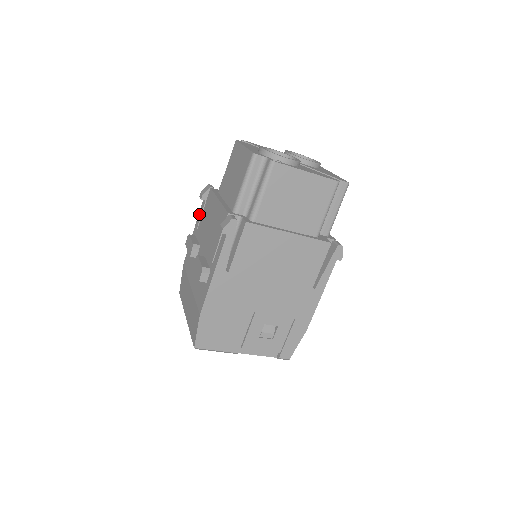
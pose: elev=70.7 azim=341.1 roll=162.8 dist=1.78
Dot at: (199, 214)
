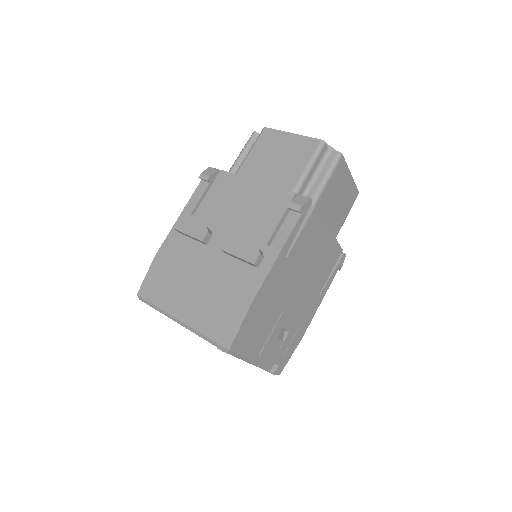
Dot at: (193, 197)
